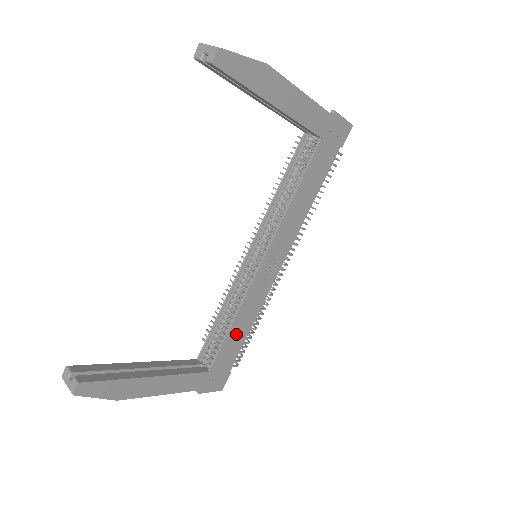
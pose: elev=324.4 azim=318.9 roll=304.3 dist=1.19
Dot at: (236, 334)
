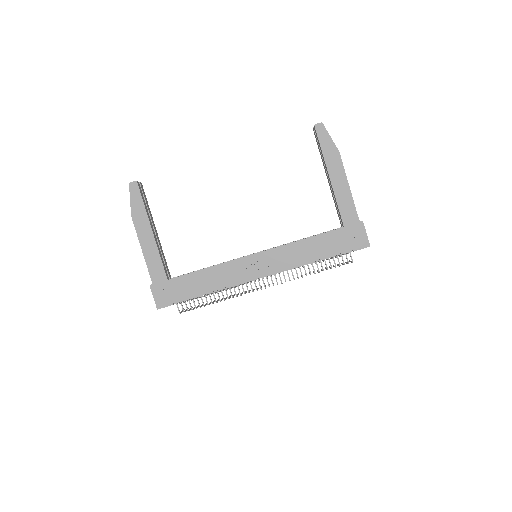
Dot at: (201, 280)
